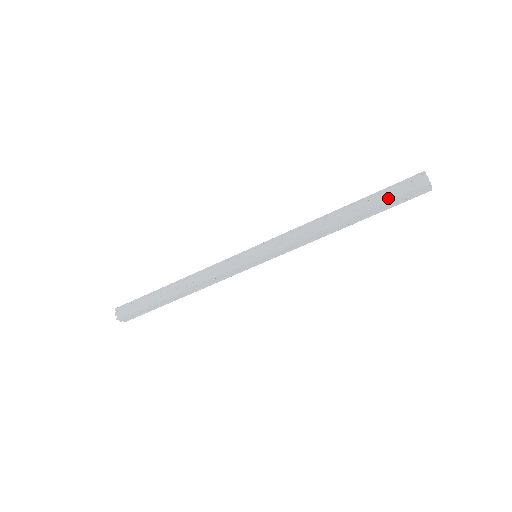
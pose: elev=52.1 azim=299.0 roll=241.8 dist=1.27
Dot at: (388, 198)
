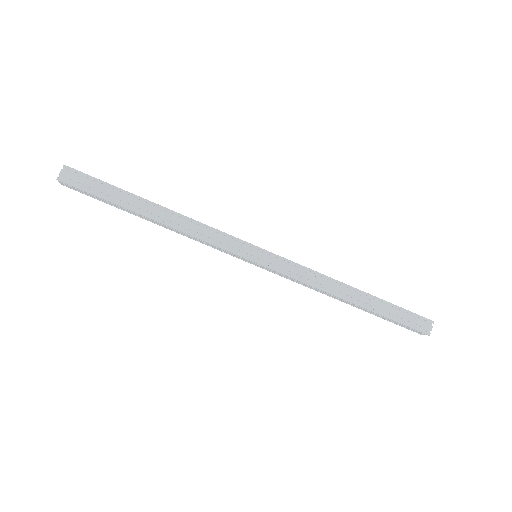
Dot at: (395, 316)
